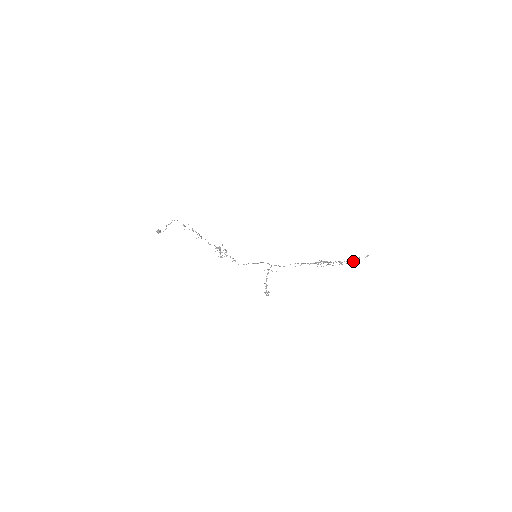
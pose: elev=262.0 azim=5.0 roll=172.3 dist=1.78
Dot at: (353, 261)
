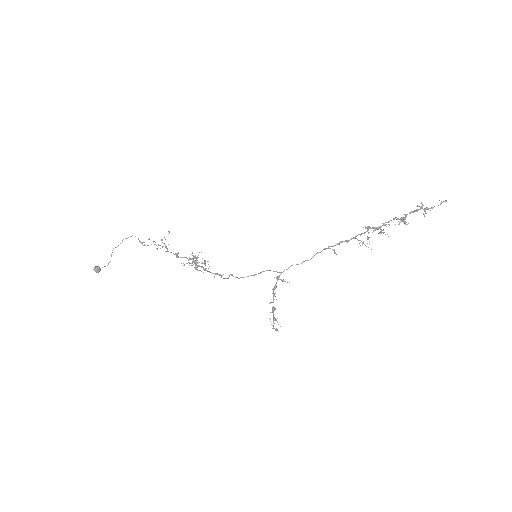
Dot at: (423, 213)
